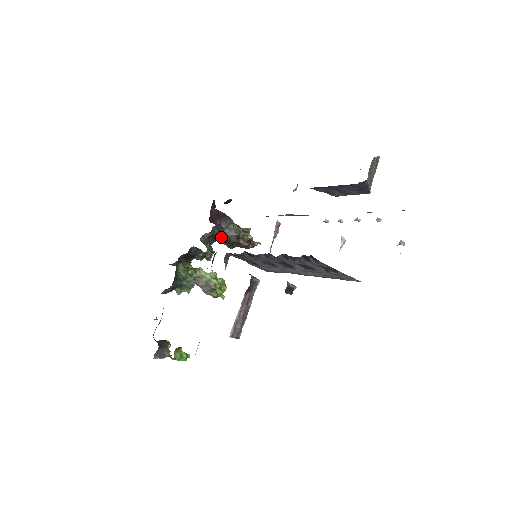
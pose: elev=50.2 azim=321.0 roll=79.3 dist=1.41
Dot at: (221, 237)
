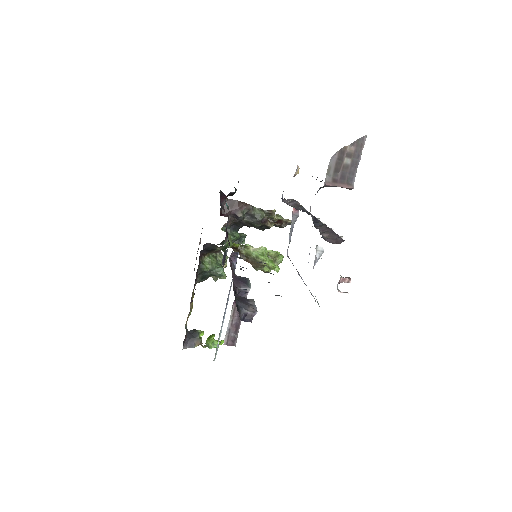
Dot at: (245, 223)
